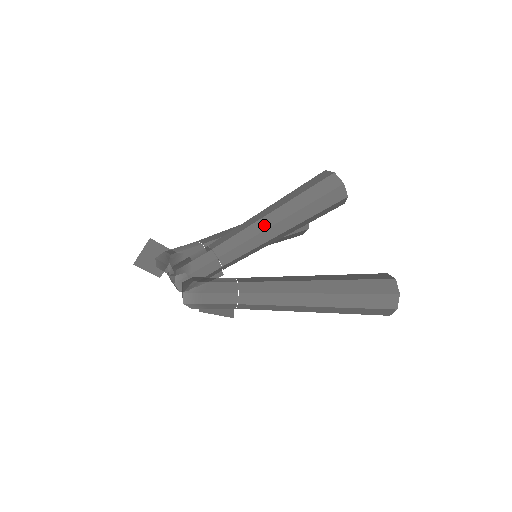
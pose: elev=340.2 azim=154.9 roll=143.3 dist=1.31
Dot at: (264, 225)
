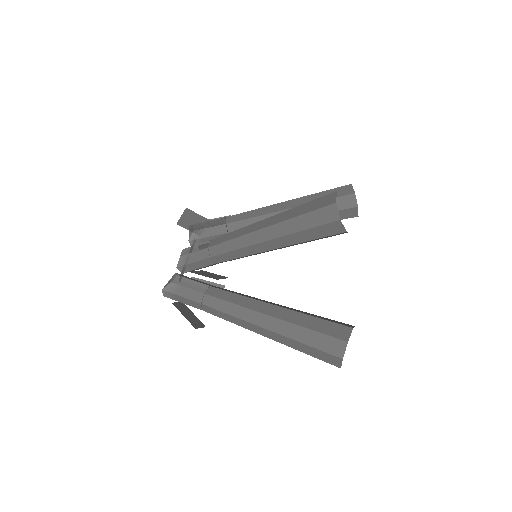
Dot at: (252, 240)
